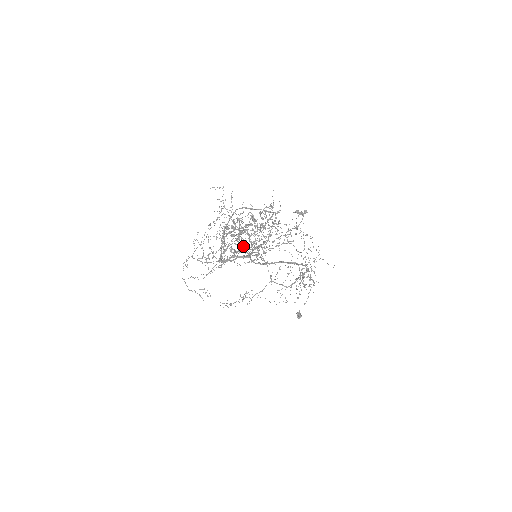
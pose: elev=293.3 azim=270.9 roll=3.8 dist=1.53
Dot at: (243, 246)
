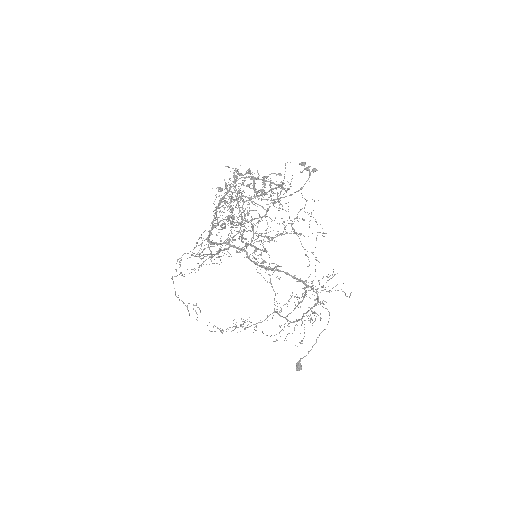
Dot at: occluded
